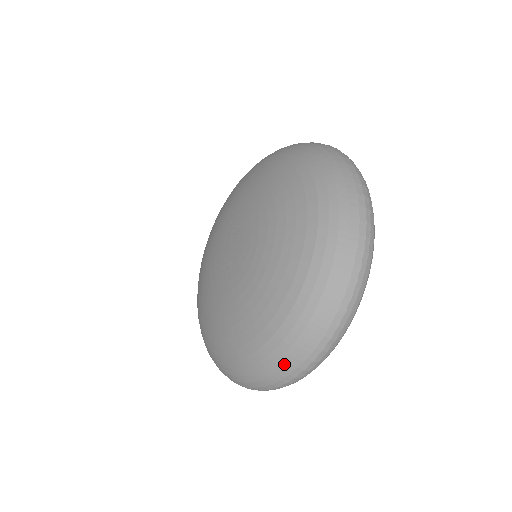
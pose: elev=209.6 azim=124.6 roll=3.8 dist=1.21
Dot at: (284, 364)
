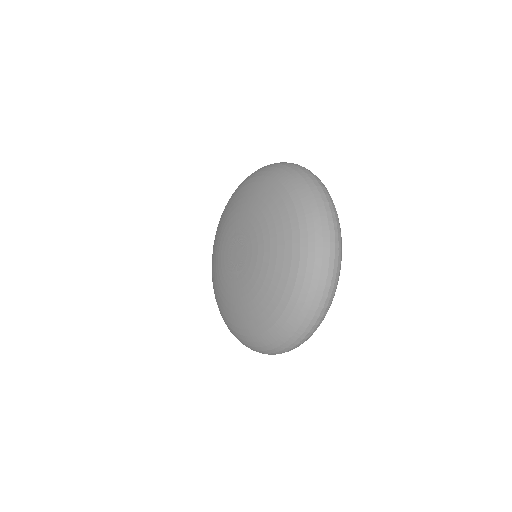
Dot at: (278, 345)
